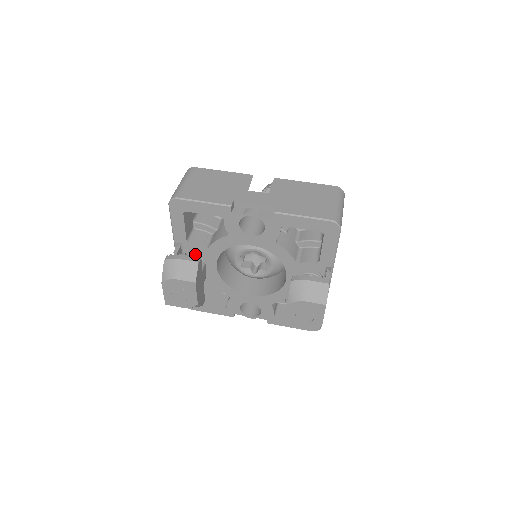
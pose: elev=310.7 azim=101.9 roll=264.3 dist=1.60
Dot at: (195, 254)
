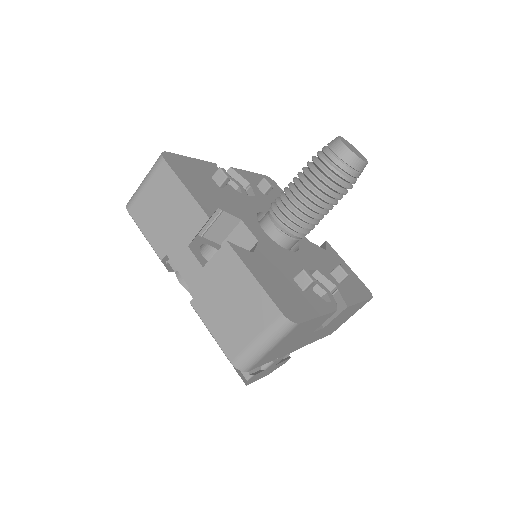
Dot at: occluded
